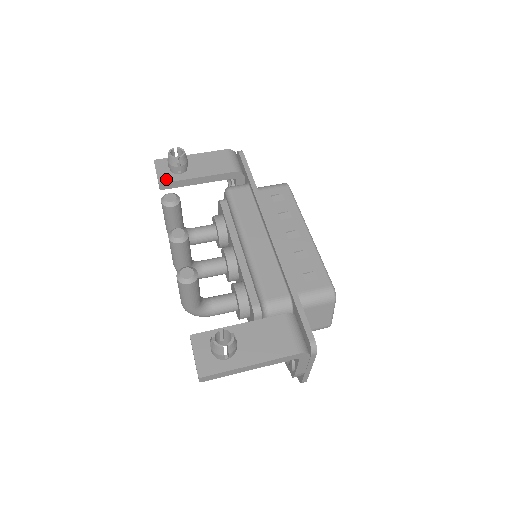
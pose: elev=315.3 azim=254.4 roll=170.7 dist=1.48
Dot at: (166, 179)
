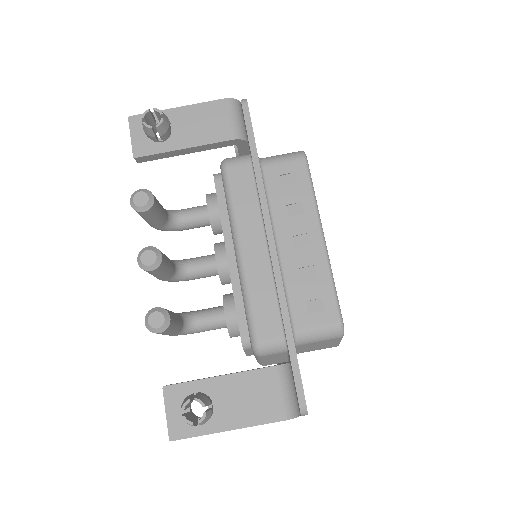
Dot at: (143, 151)
